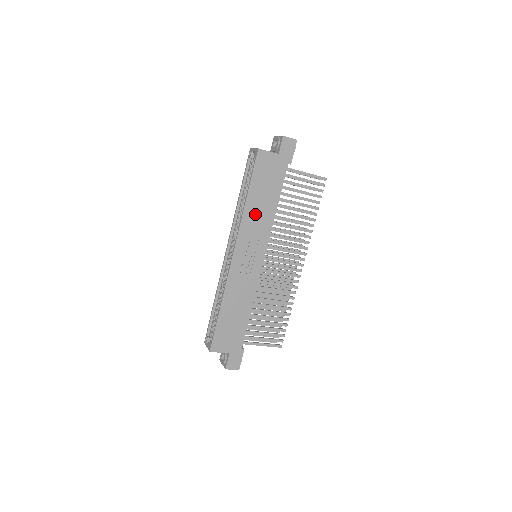
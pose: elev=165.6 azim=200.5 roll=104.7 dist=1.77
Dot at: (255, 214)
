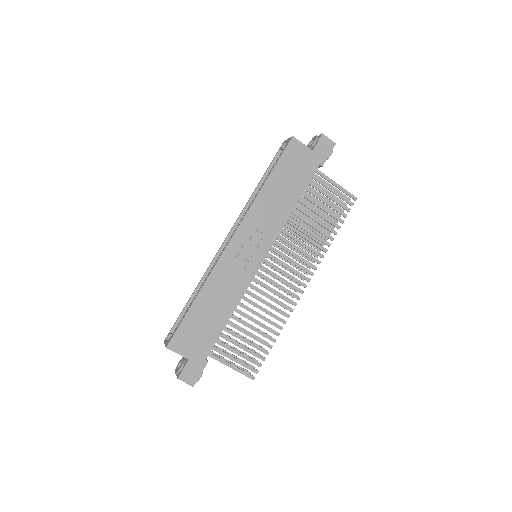
Dot at: (269, 204)
